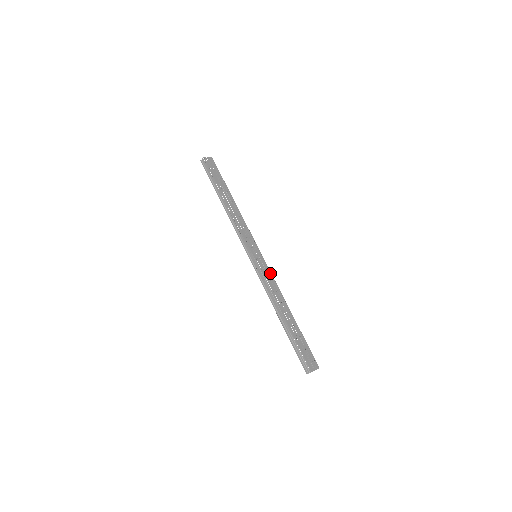
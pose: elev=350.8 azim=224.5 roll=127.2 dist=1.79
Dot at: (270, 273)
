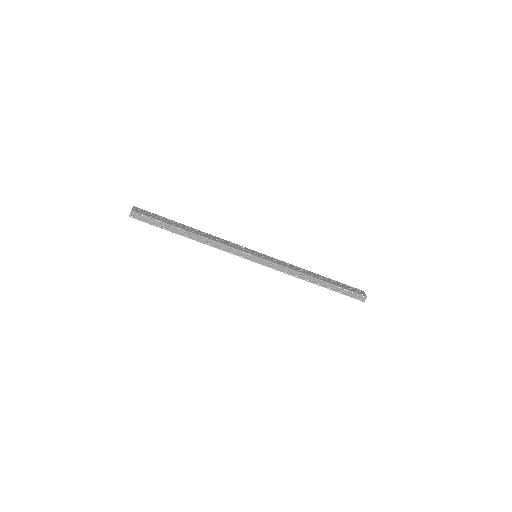
Dot at: (276, 259)
